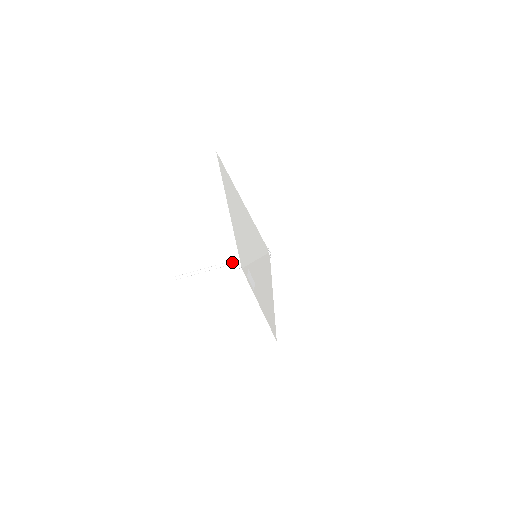
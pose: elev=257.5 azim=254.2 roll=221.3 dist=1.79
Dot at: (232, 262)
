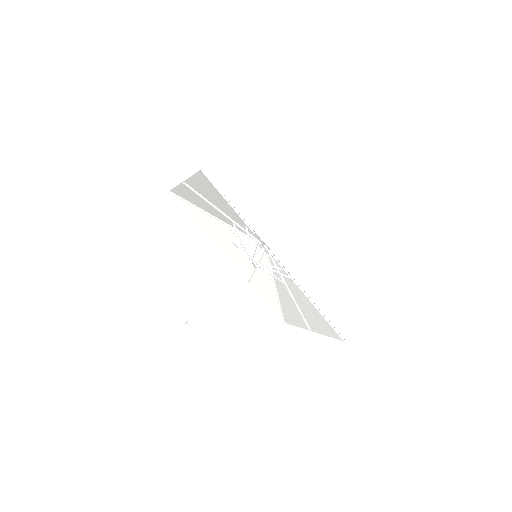
Dot at: (237, 273)
